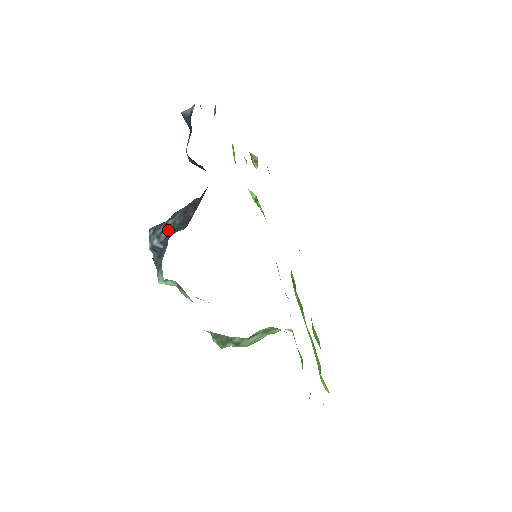
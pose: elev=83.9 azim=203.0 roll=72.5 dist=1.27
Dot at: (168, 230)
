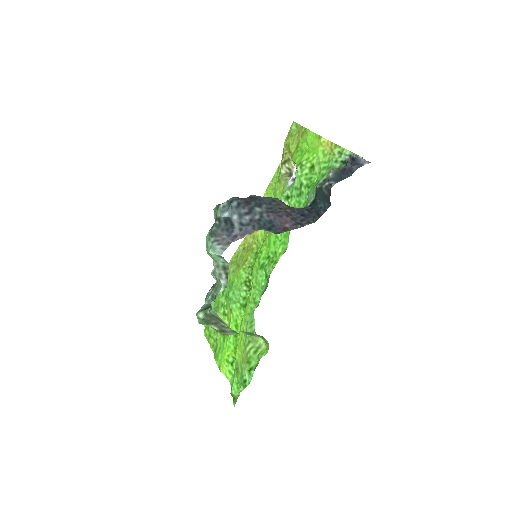
Dot at: (254, 217)
